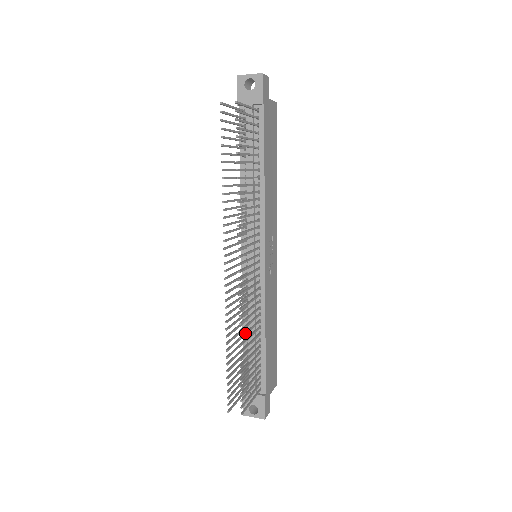
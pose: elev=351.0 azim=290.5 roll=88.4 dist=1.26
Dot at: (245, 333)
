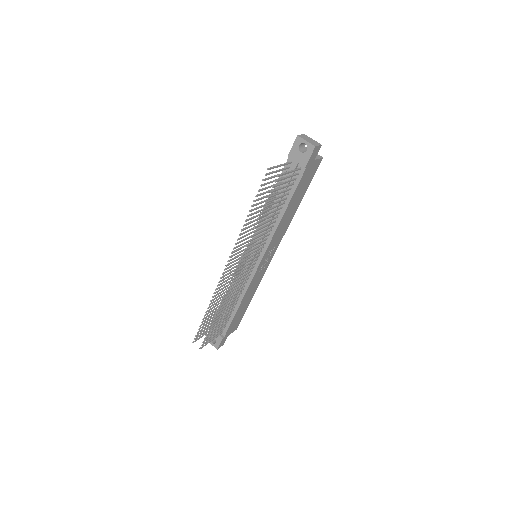
Dot at: (222, 307)
